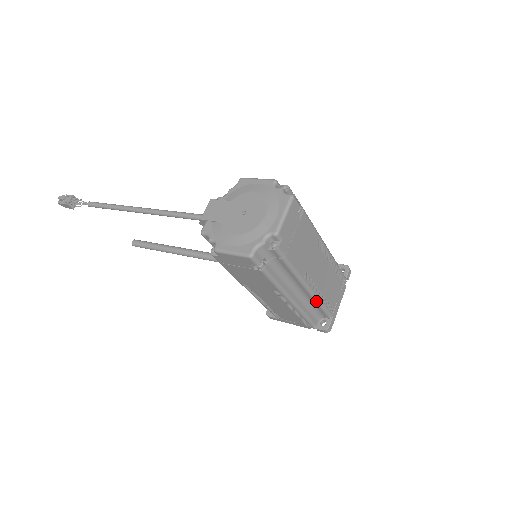
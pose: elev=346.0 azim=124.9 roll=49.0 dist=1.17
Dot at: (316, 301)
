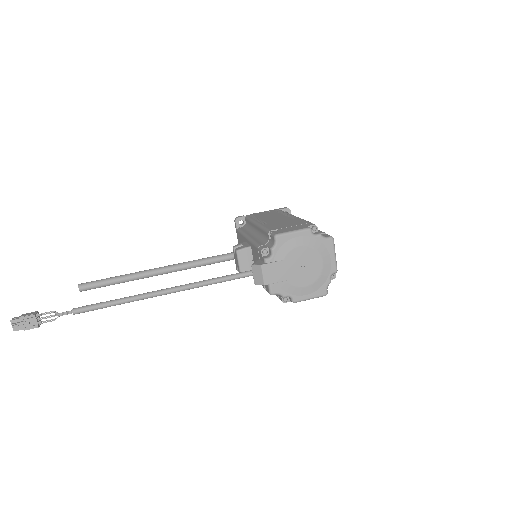
Dot at: occluded
